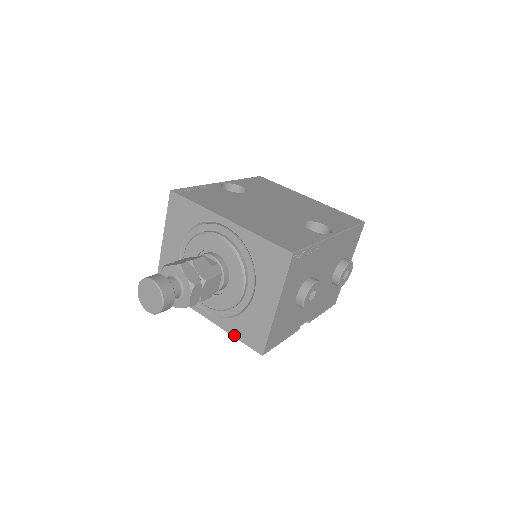
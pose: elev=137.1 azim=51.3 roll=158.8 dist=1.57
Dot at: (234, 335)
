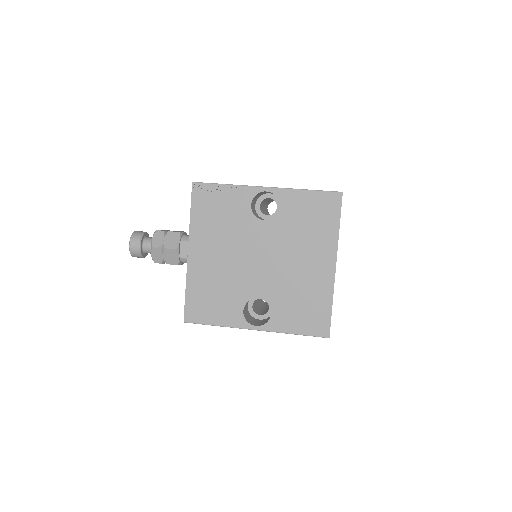
Dot at: occluded
